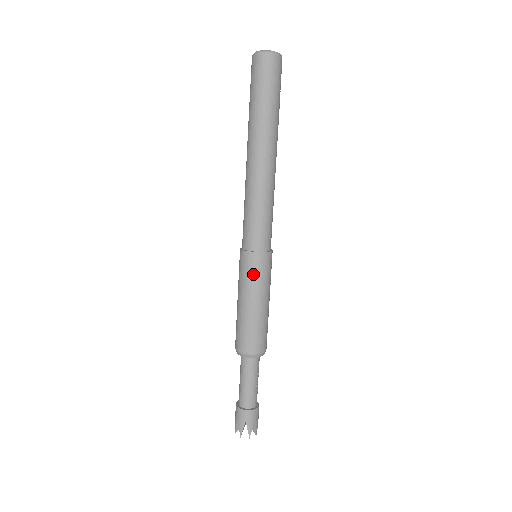
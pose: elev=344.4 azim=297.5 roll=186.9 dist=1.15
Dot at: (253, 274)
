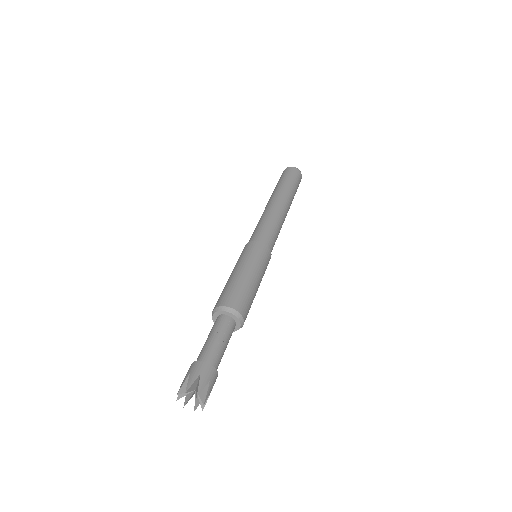
Dot at: (243, 254)
